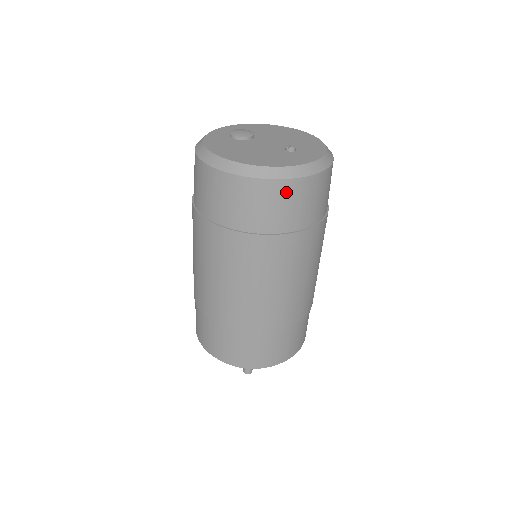
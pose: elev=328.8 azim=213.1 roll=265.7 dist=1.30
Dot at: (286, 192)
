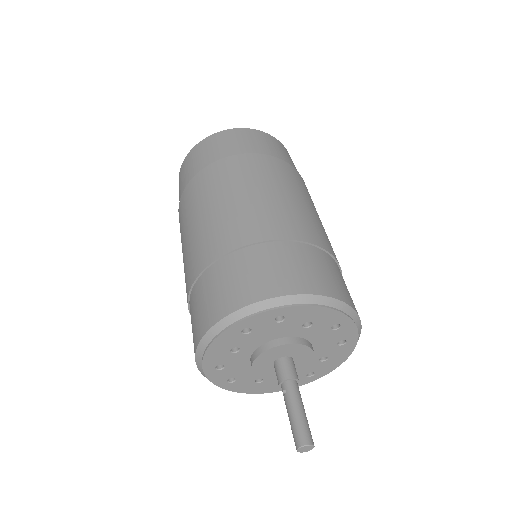
Dot at: (220, 138)
